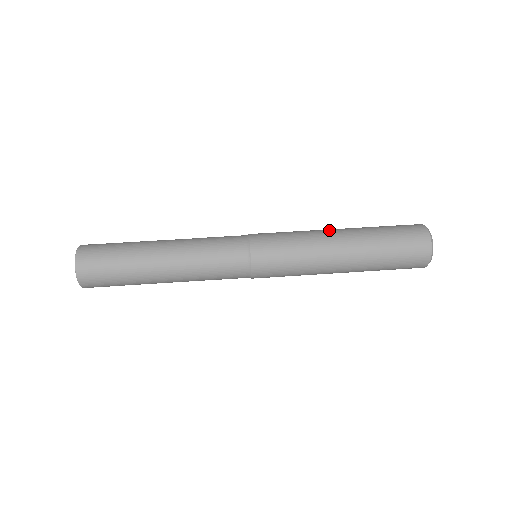
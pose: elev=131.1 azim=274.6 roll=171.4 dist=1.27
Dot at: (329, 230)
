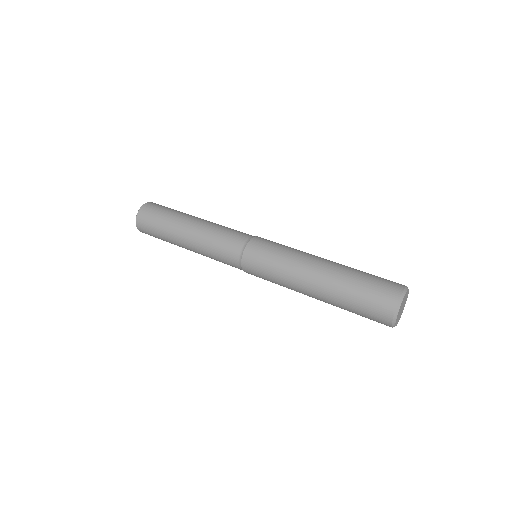
Dot at: occluded
